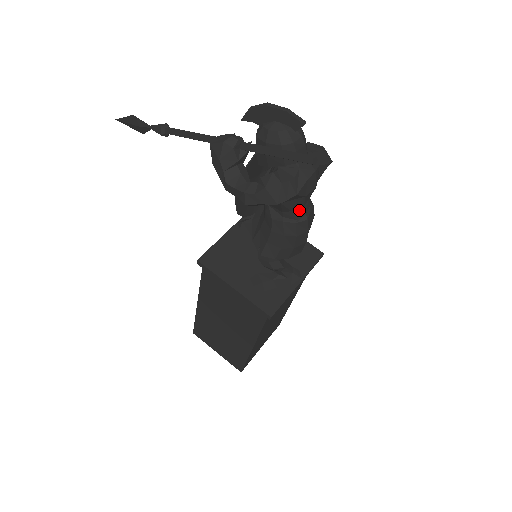
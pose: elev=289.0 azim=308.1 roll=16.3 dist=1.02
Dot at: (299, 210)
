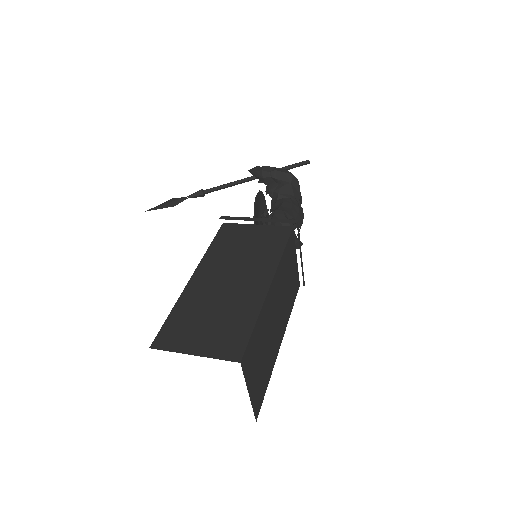
Dot at: (297, 201)
